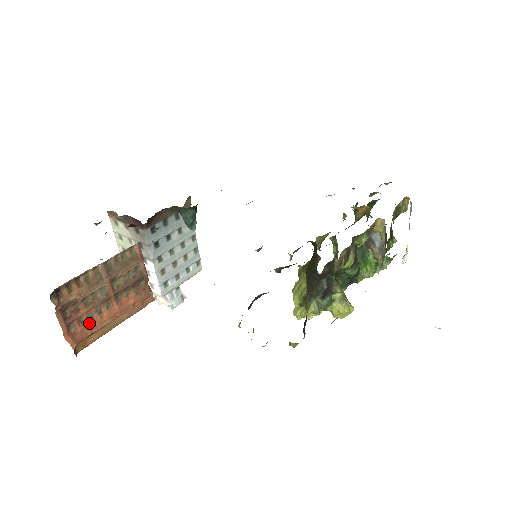
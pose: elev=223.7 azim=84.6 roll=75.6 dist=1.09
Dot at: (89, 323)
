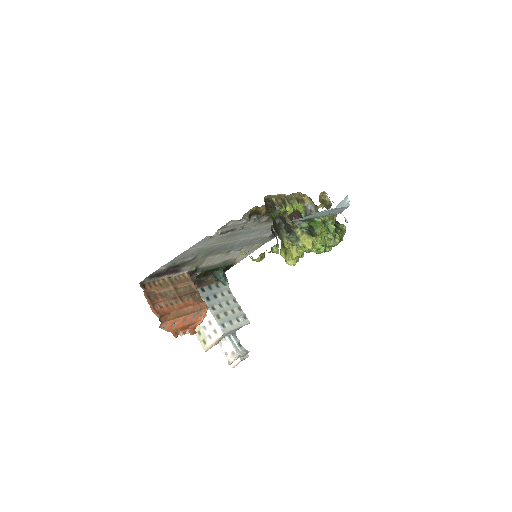
Dot at: (166, 308)
